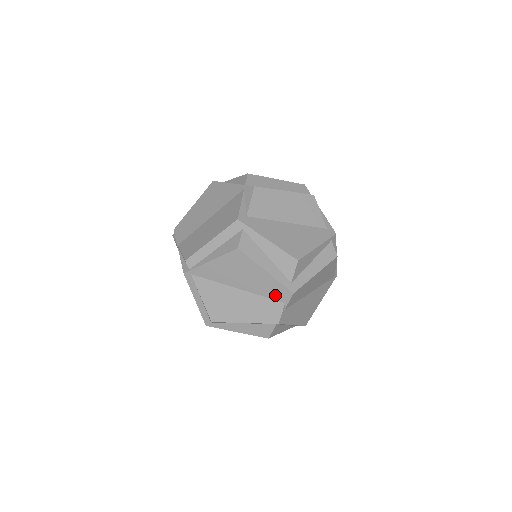
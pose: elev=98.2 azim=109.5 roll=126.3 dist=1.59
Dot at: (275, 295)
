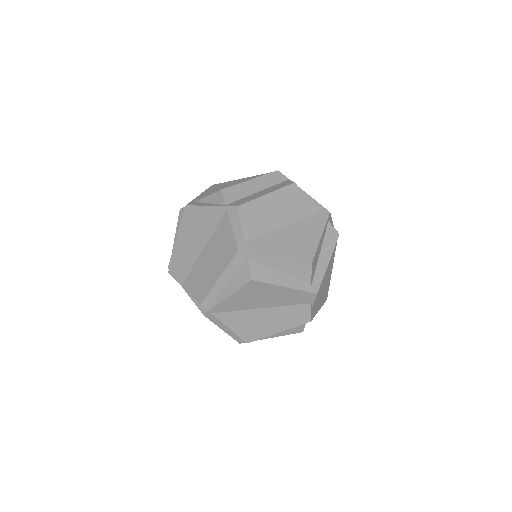
Dot at: (300, 301)
